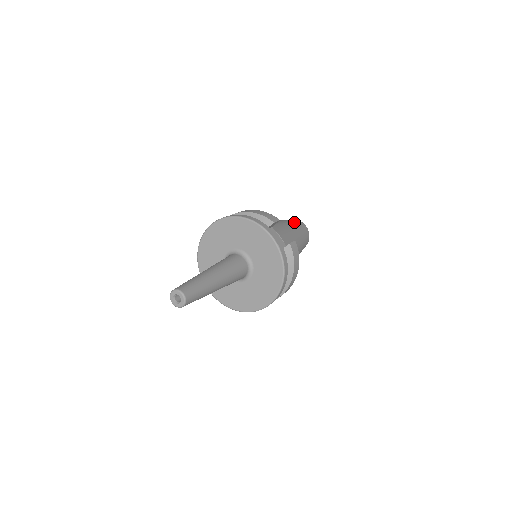
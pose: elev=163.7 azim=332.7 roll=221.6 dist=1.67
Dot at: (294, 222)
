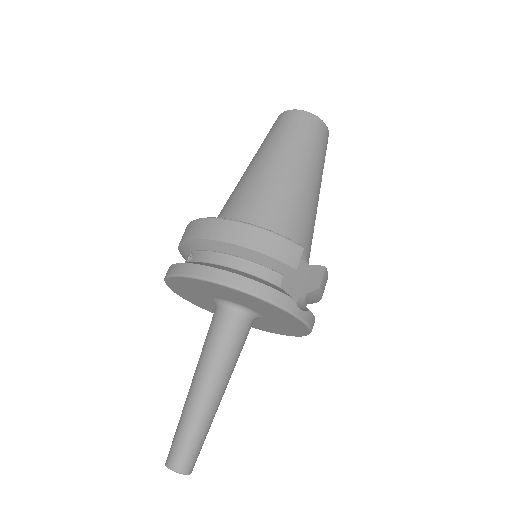
Dot at: (309, 142)
